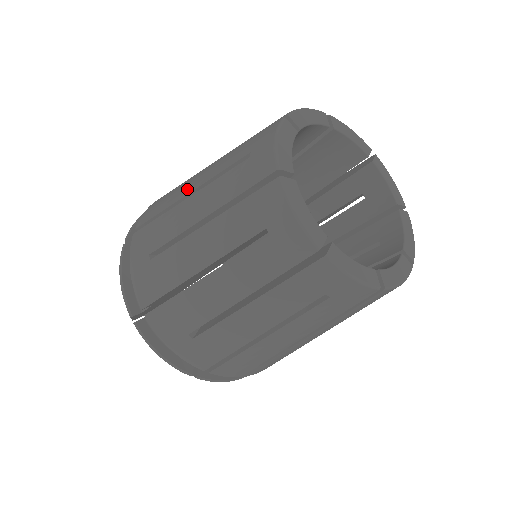
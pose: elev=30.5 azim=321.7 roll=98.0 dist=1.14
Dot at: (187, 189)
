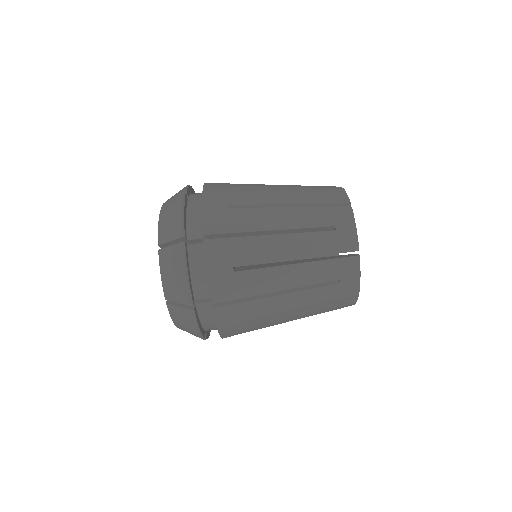
Dot at: occluded
